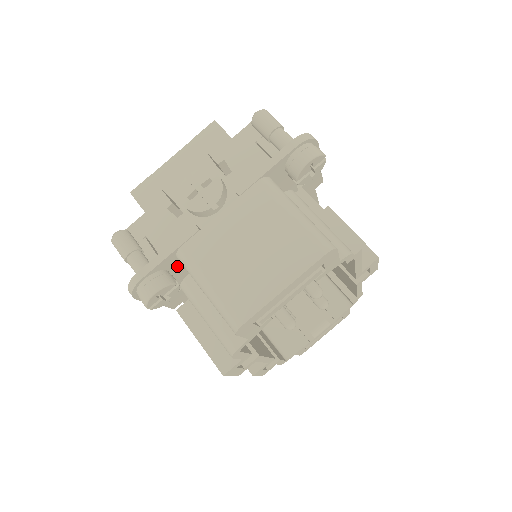
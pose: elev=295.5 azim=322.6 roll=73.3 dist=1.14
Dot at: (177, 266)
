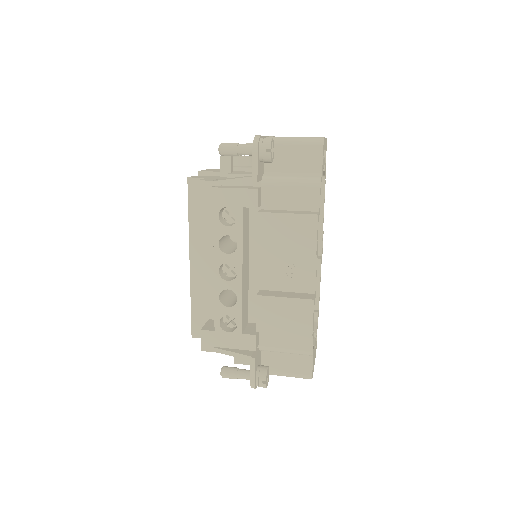
Dot at: occluded
